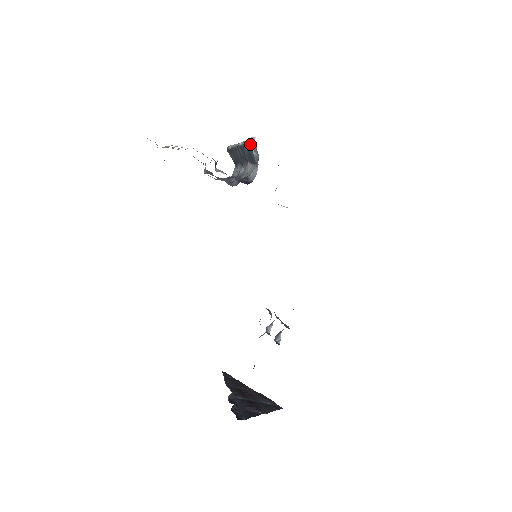
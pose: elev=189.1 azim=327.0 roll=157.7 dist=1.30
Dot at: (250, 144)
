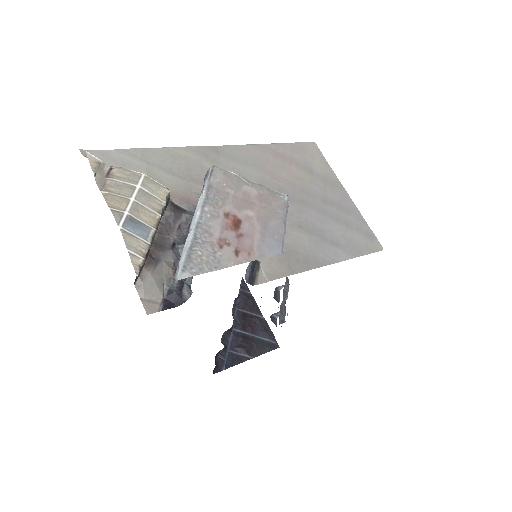
Dot at: (177, 274)
